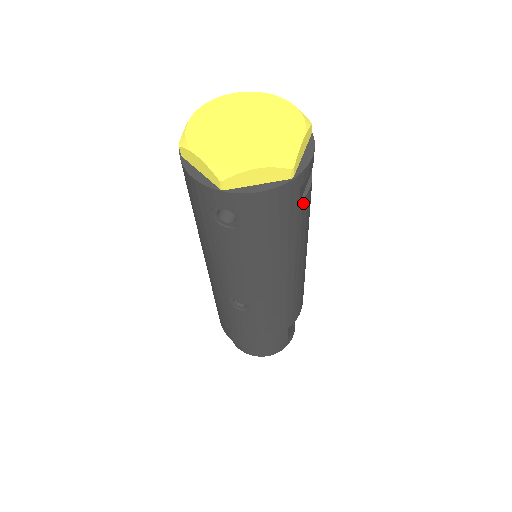
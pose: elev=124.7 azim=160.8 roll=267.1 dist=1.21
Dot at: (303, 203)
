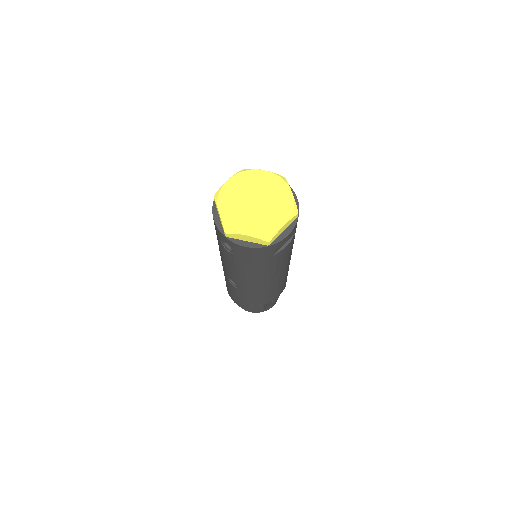
Dot at: (278, 254)
